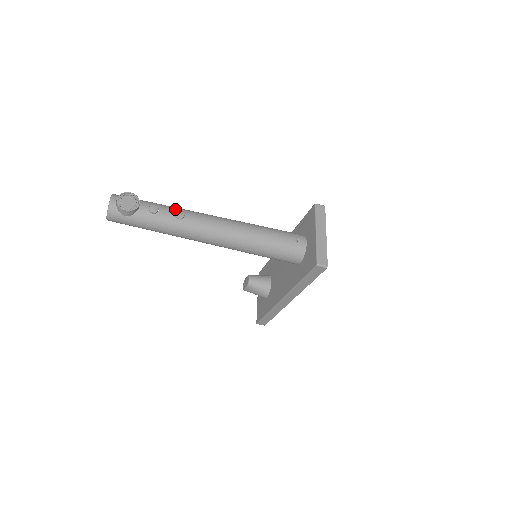
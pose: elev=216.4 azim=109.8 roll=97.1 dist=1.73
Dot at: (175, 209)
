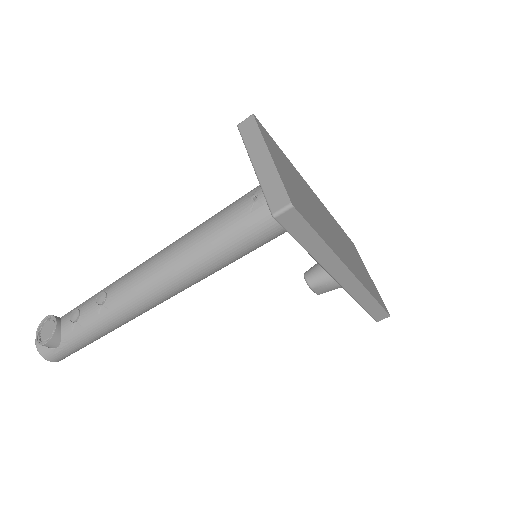
Dot at: (97, 294)
